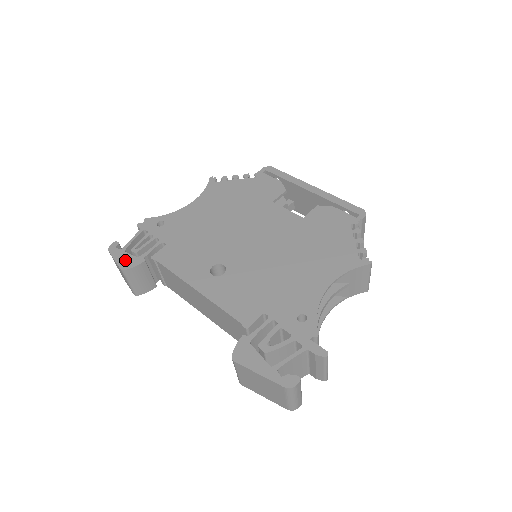
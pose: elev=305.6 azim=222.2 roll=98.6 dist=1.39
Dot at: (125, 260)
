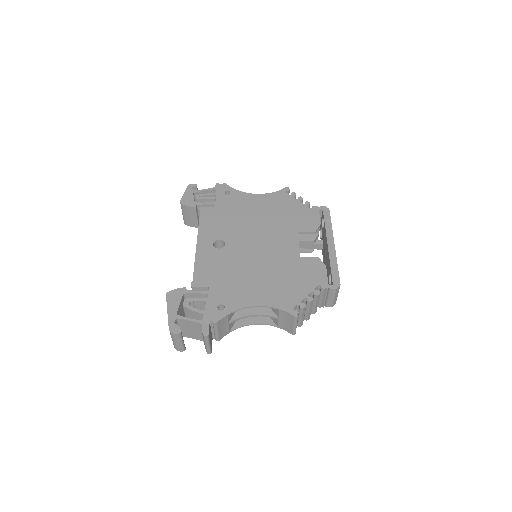
Dot at: (188, 198)
